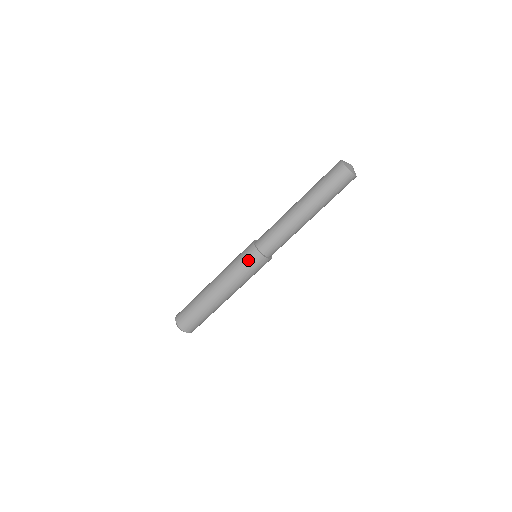
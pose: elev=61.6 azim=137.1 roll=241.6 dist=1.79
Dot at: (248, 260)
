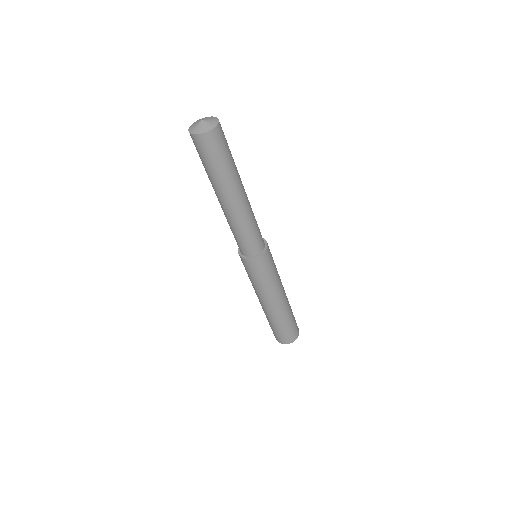
Dot at: (264, 268)
